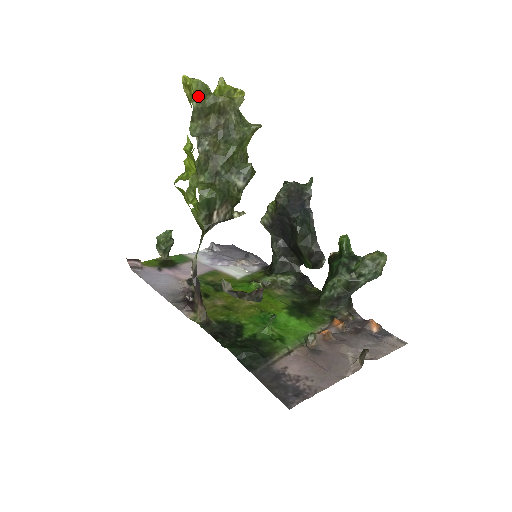
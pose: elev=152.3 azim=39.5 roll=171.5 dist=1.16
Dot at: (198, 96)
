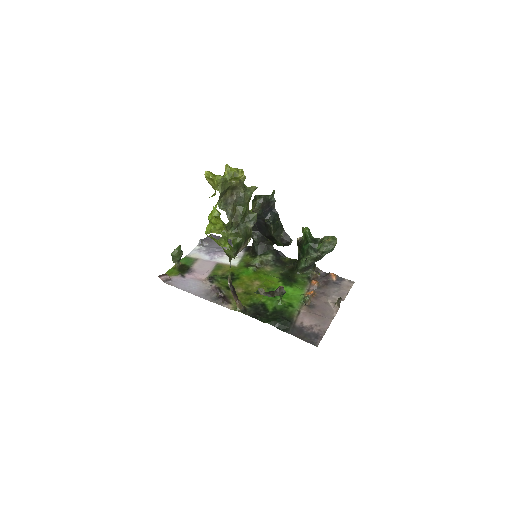
Dot at: (221, 186)
